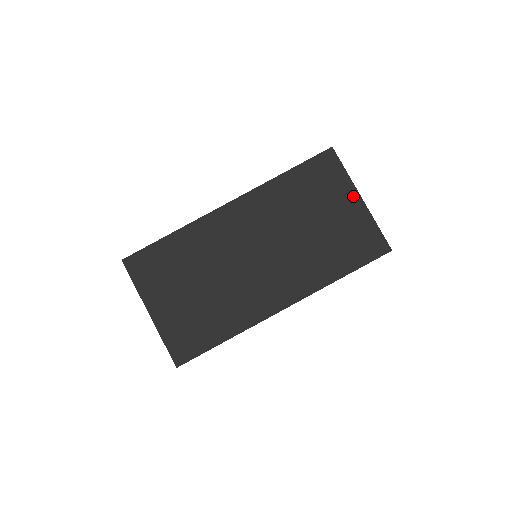
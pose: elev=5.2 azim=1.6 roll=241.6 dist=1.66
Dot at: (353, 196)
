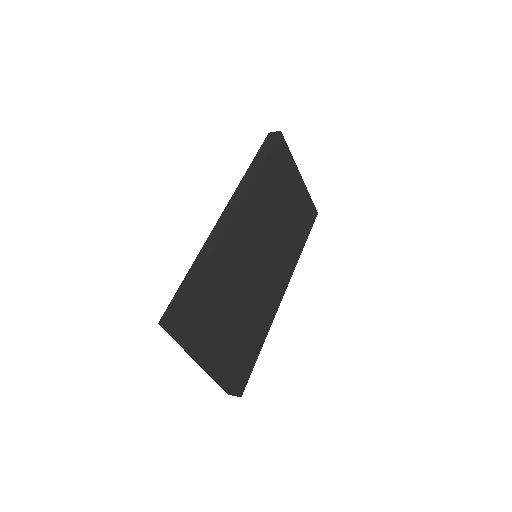
Dot at: (297, 175)
